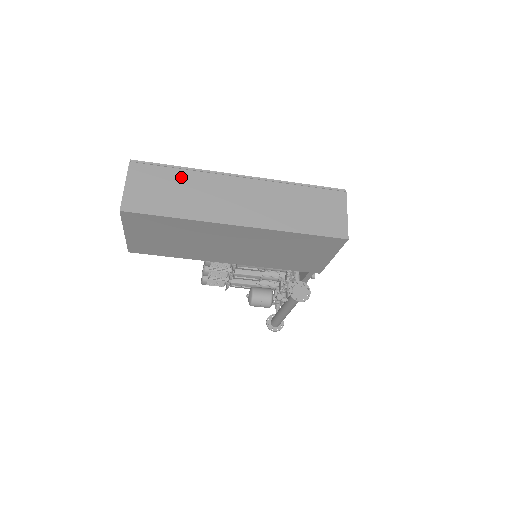
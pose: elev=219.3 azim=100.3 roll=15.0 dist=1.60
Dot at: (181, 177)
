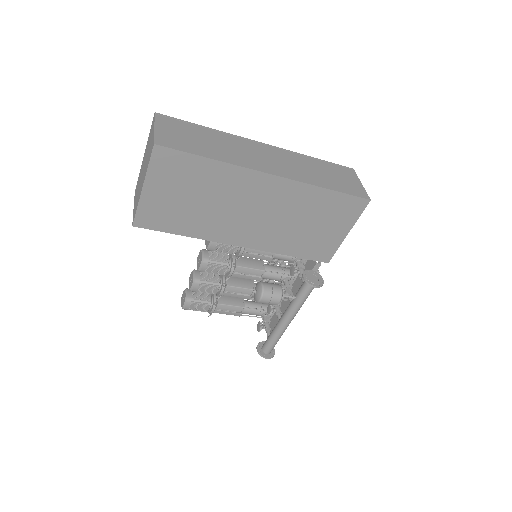
Dot at: (208, 133)
